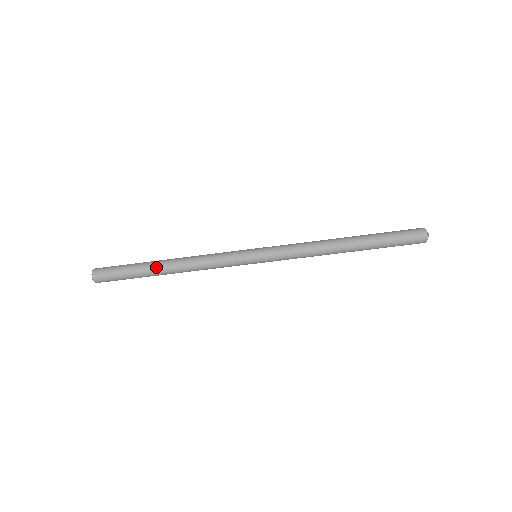
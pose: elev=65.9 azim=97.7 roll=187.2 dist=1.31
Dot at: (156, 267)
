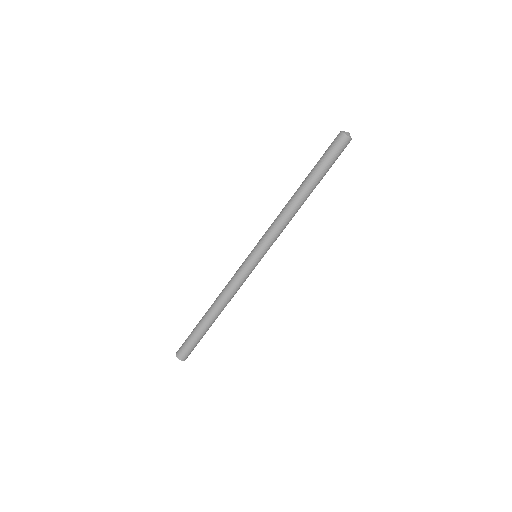
Dot at: (204, 317)
